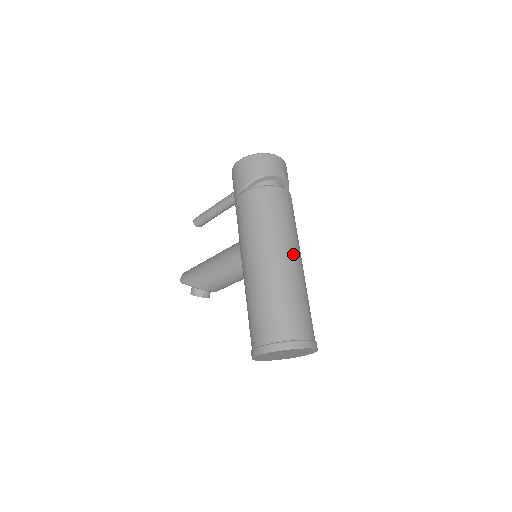
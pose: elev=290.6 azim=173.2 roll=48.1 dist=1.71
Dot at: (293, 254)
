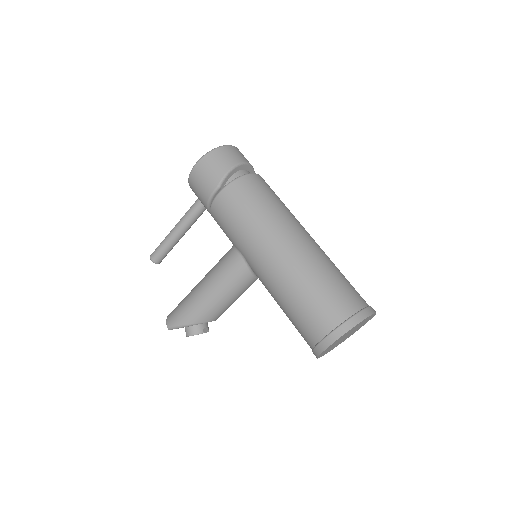
Dot at: (305, 231)
